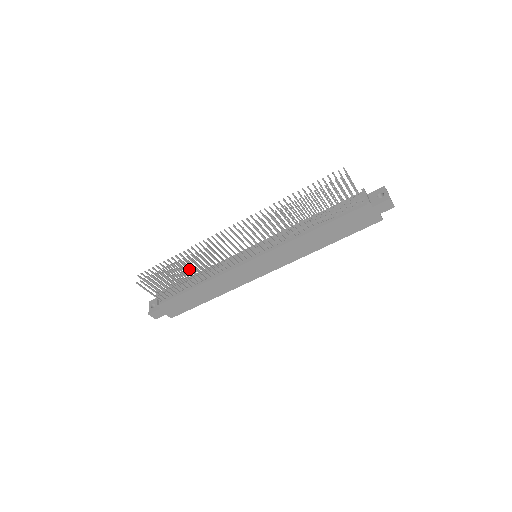
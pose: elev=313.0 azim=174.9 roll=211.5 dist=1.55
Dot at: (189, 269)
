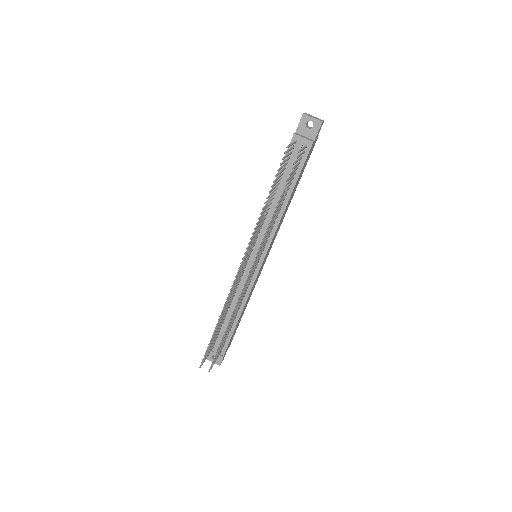
Dot at: (231, 321)
